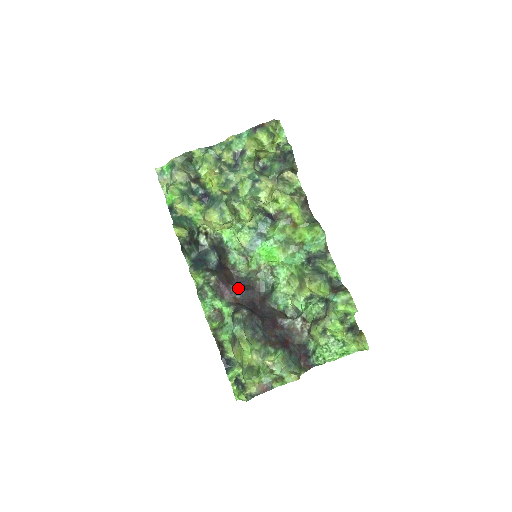
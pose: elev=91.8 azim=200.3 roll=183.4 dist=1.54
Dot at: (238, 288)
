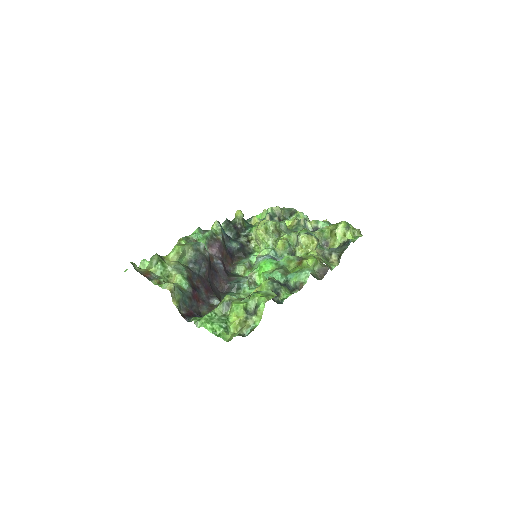
Dot at: (222, 260)
